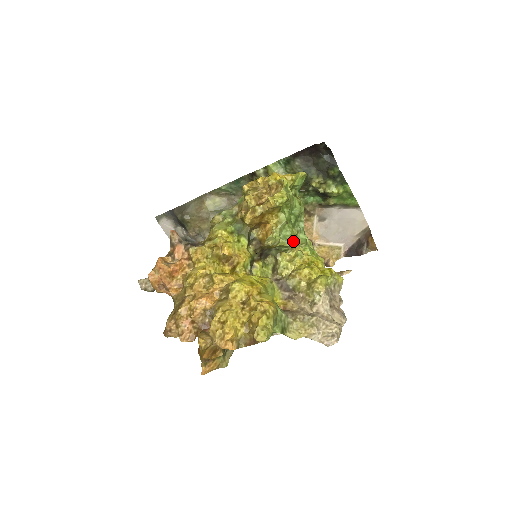
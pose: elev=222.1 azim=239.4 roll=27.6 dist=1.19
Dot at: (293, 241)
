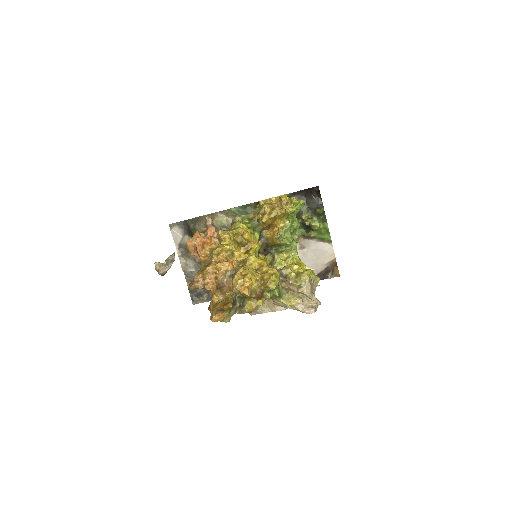
Dot at: (289, 245)
